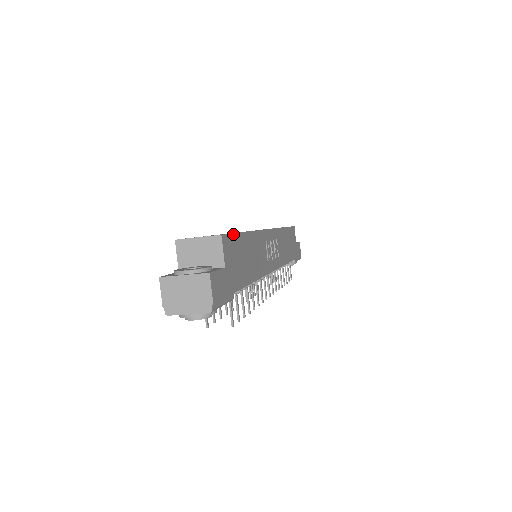
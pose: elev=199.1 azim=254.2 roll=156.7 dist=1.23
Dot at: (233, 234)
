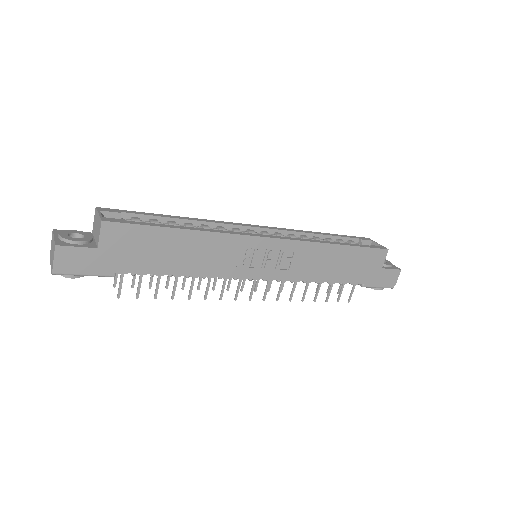
Dot at: (137, 225)
